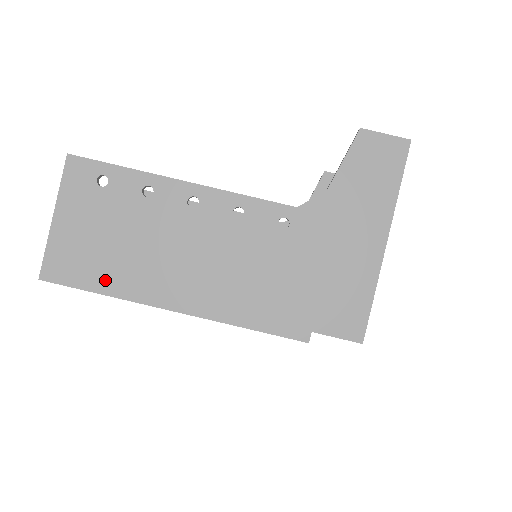
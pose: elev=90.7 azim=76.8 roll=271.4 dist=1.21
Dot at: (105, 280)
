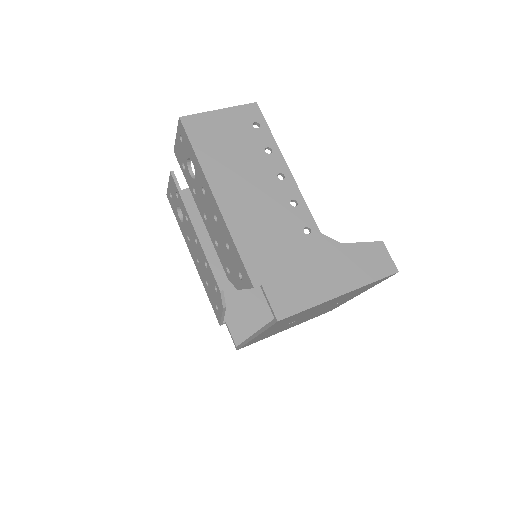
Dot at: (205, 152)
